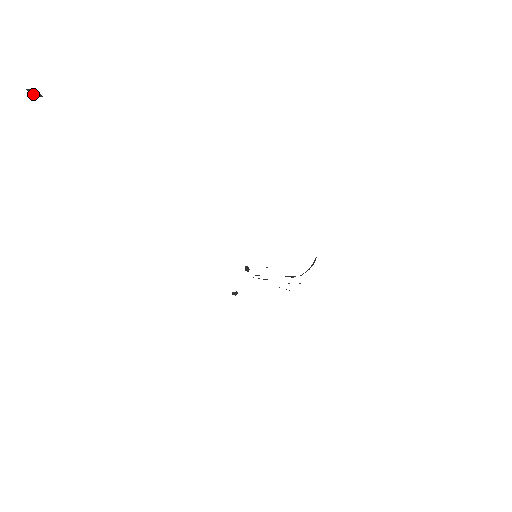
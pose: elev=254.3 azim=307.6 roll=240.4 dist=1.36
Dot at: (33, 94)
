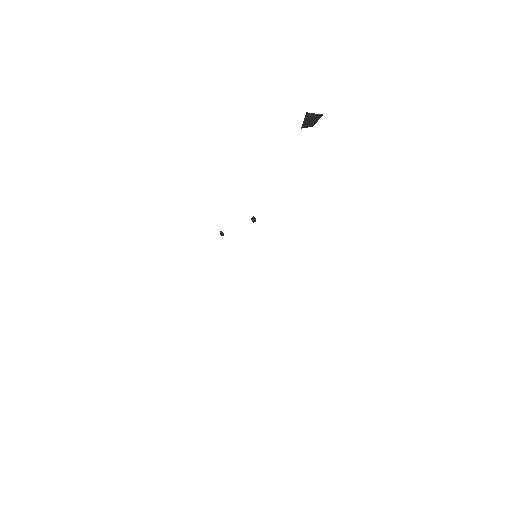
Dot at: (309, 123)
